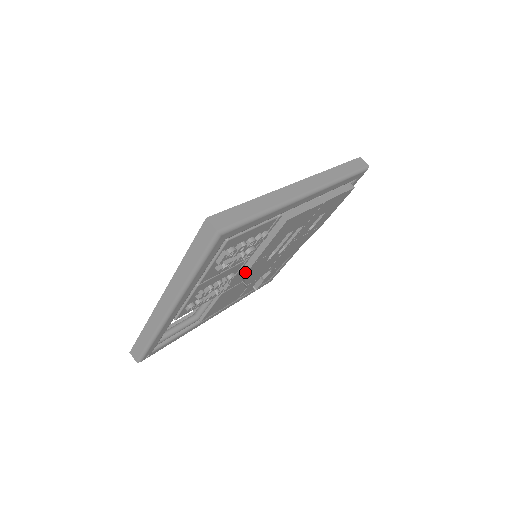
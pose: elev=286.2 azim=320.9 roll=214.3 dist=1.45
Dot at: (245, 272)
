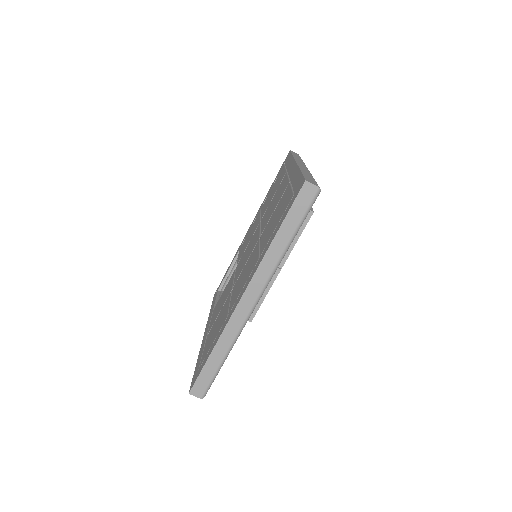
Dot at: occluded
